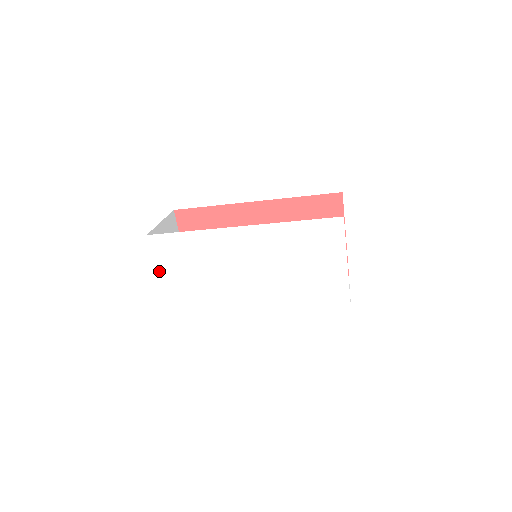
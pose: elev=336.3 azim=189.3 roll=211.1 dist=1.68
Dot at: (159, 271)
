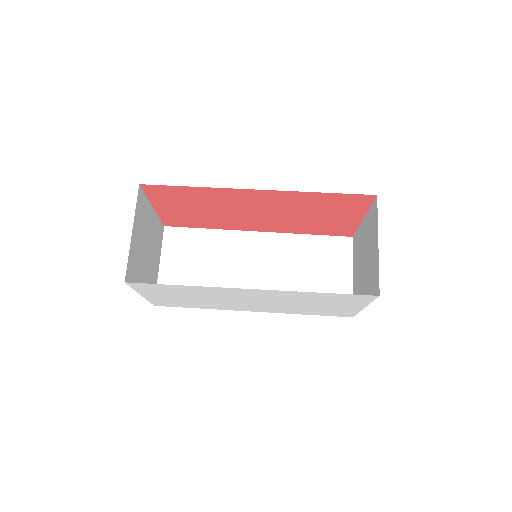
Dot at: (143, 294)
